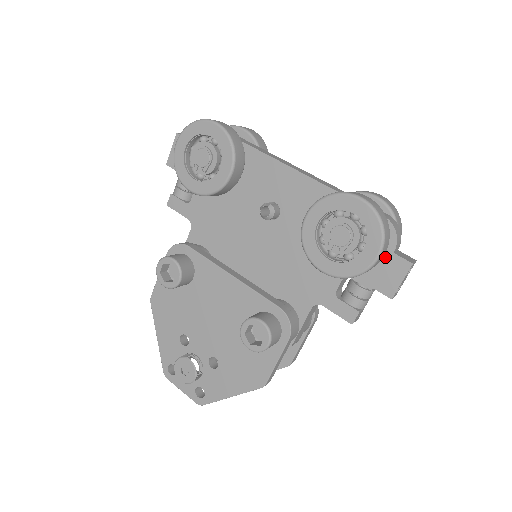
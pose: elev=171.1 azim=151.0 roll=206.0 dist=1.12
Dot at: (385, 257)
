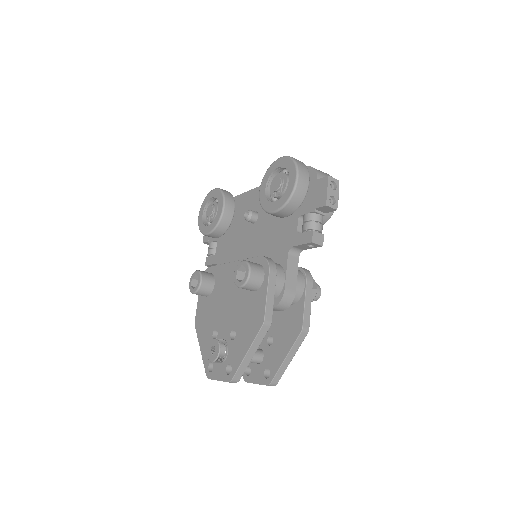
Dot at: (314, 186)
